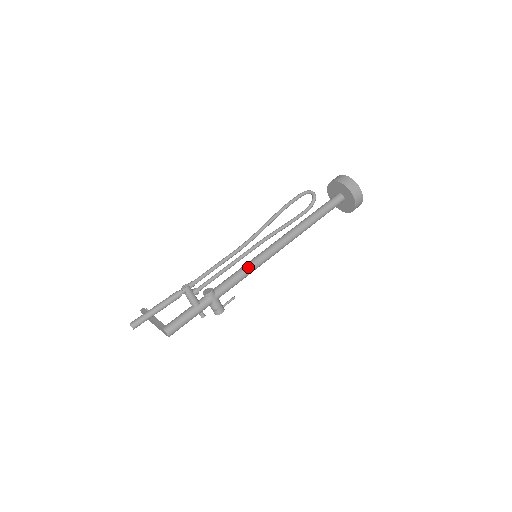
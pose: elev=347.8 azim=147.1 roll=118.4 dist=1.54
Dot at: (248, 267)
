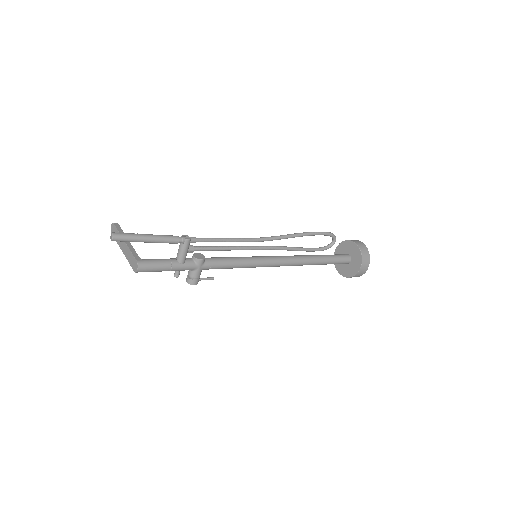
Dot at: (246, 261)
